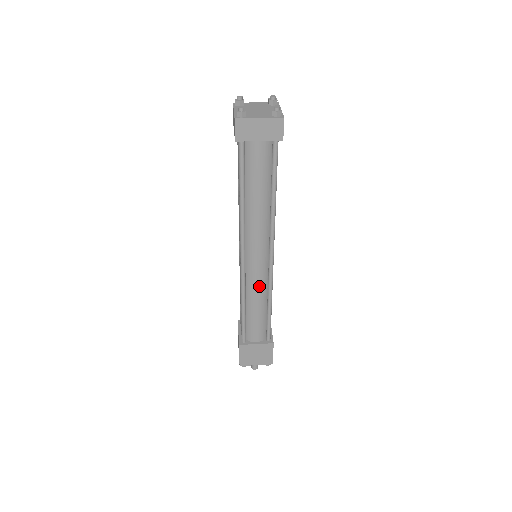
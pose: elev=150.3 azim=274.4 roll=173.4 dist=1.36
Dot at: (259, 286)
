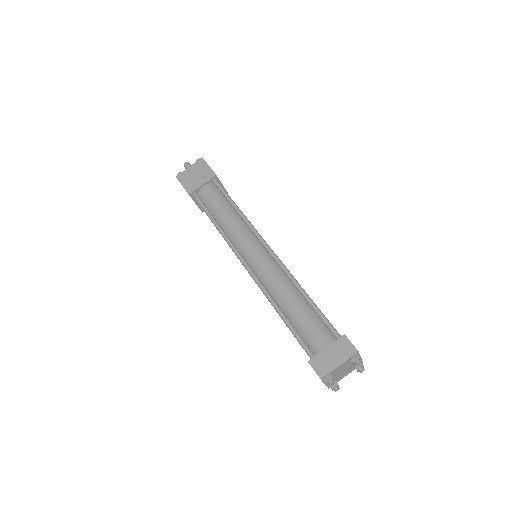
Dot at: occluded
